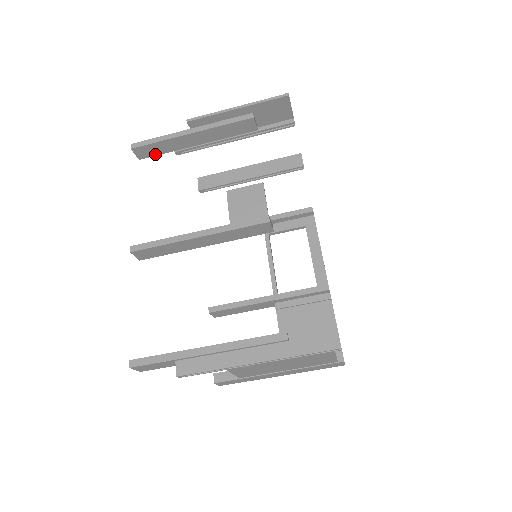
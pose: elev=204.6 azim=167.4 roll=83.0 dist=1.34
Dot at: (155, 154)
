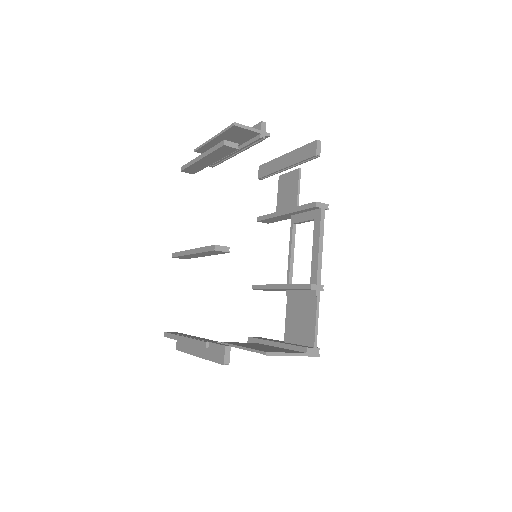
Dot at: (198, 171)
